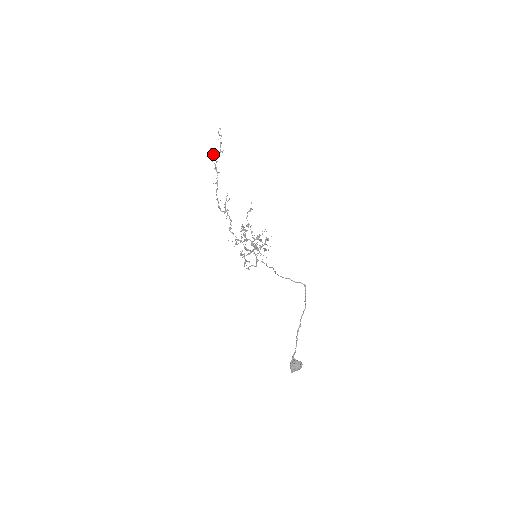
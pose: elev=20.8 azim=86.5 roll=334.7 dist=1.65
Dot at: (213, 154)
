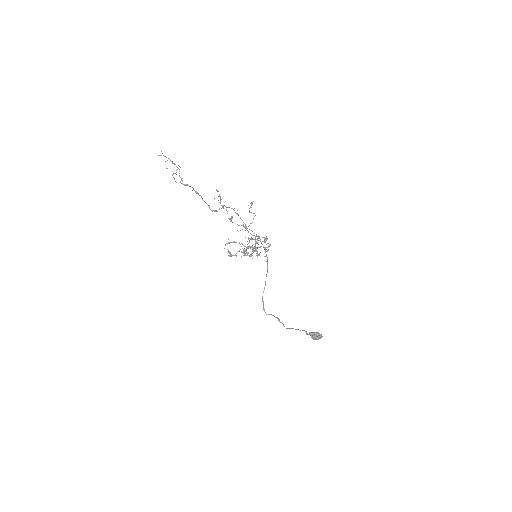
Dot at: occluded
